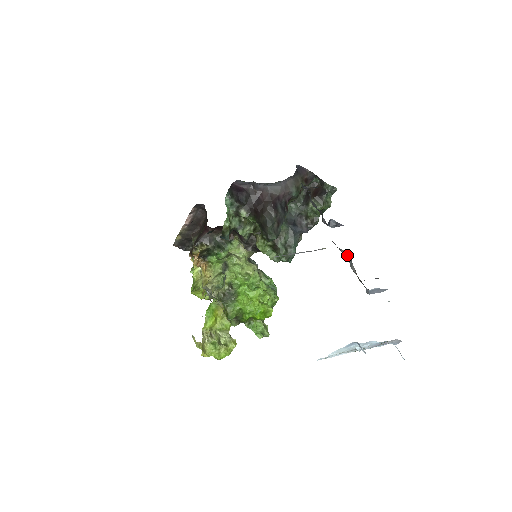
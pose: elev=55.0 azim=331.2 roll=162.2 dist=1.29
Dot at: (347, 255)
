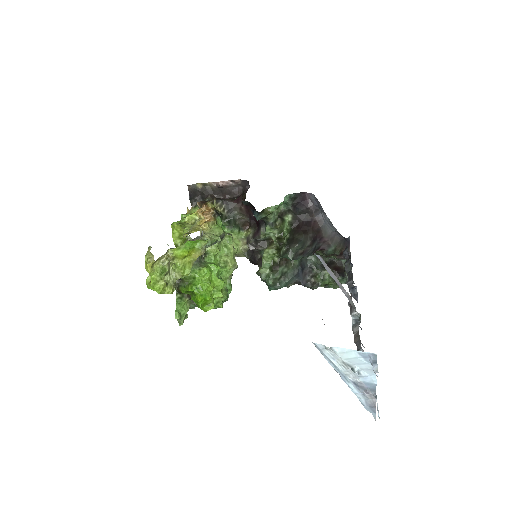
Dot at: (355, 317)
